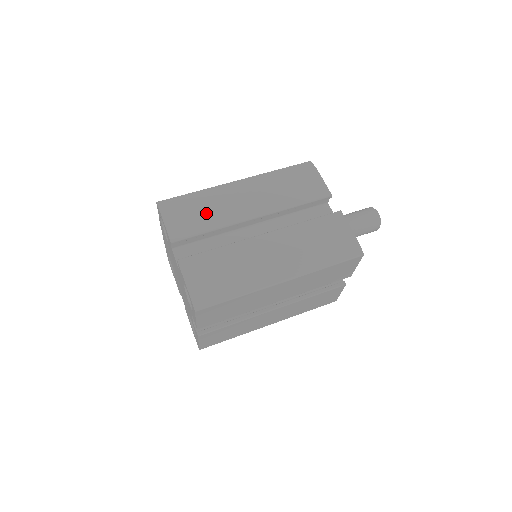
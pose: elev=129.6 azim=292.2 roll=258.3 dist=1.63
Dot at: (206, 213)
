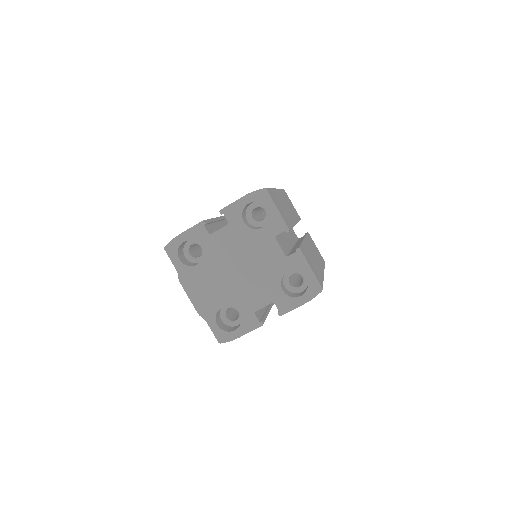
Dot at: occluded
